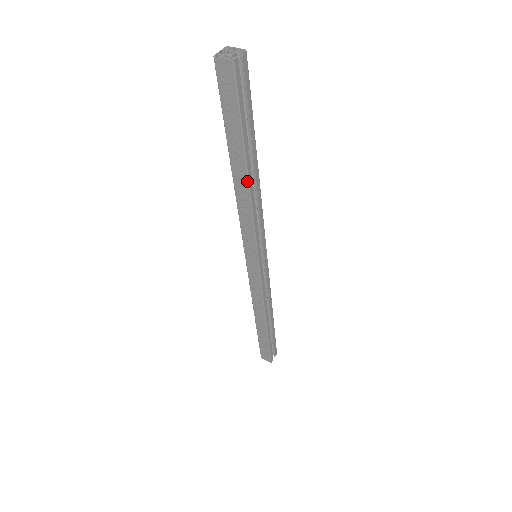
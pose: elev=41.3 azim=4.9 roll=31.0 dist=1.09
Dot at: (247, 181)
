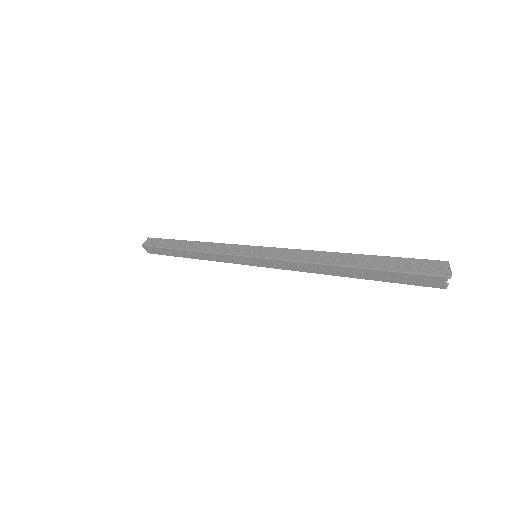
Dot at: (337, 275)
